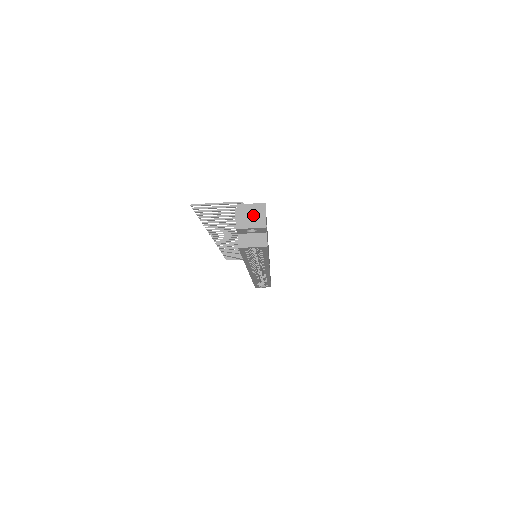
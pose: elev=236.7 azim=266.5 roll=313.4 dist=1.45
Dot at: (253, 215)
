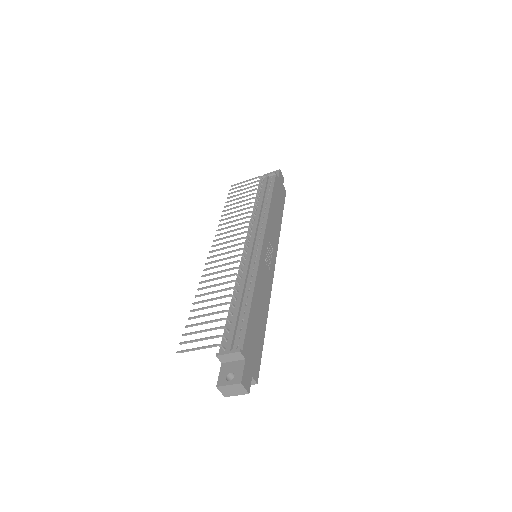
Dot at: (233, 389)
